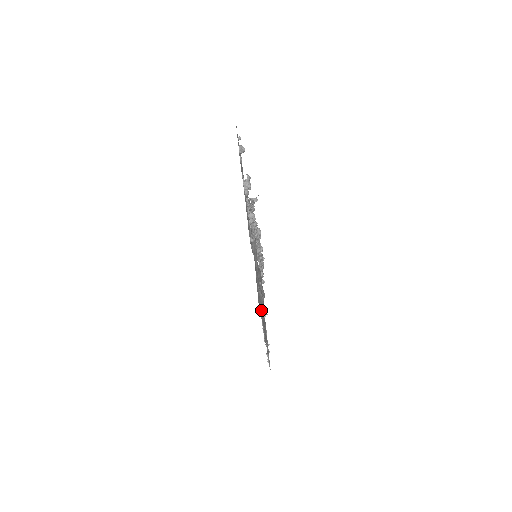
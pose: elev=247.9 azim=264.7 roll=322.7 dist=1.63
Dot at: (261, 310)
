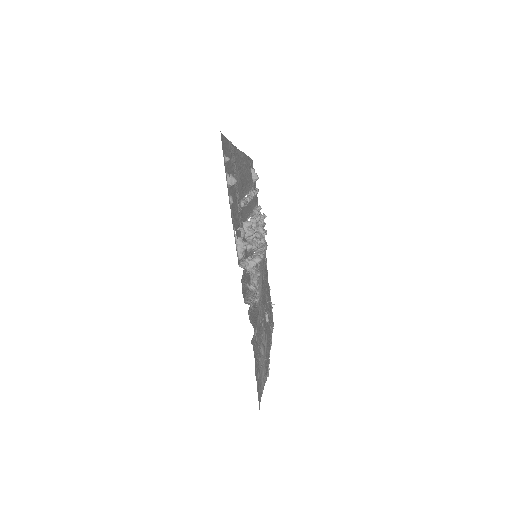
Dot at: occluded
